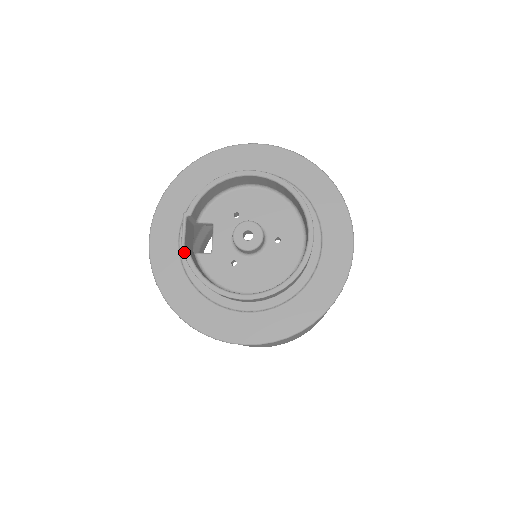
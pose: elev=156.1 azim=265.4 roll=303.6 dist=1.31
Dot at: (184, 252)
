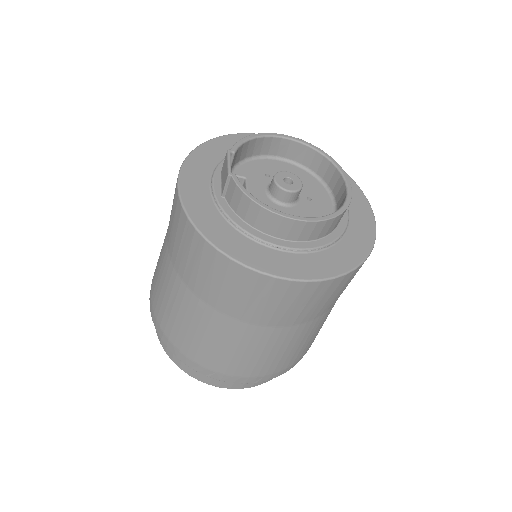
Dot at: (232, 176)
